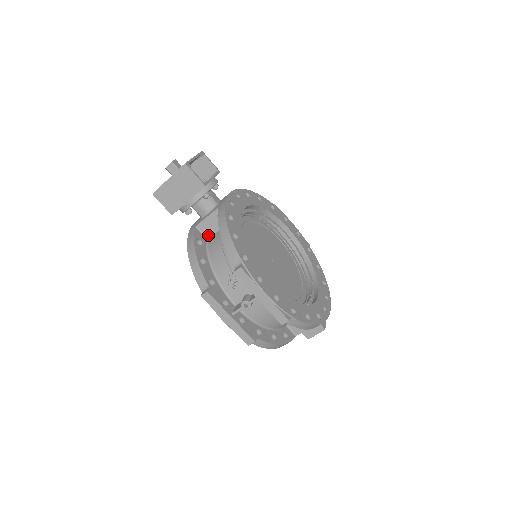
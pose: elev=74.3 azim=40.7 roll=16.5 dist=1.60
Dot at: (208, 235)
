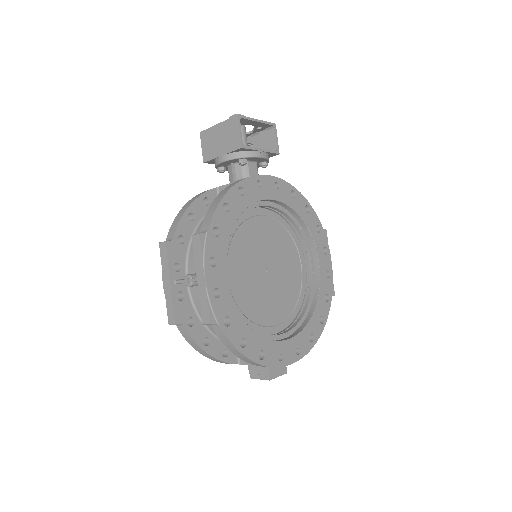
Dot at: occluded
